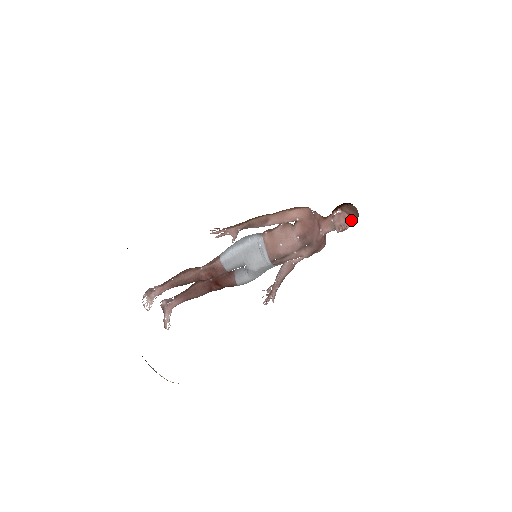
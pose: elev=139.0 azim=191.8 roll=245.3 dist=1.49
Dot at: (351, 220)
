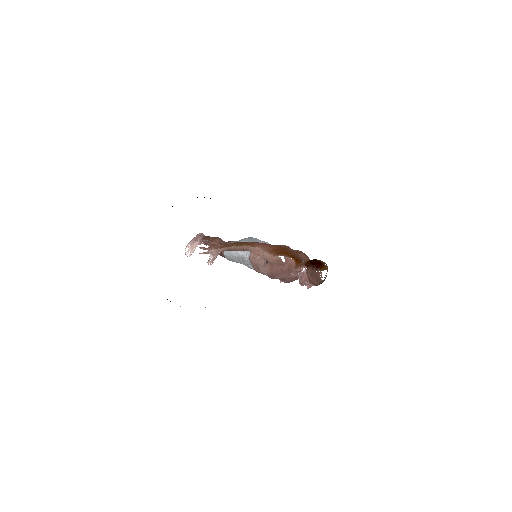
Dot at: (311, 284)
